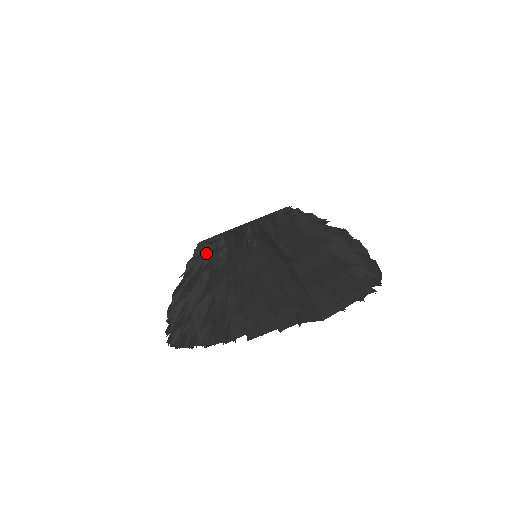
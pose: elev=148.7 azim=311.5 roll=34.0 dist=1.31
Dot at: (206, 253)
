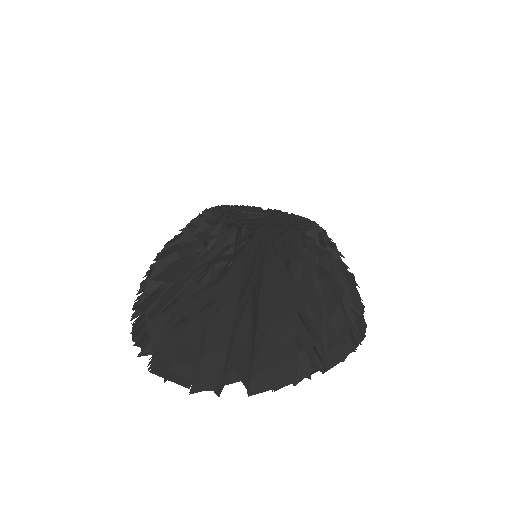
Dot at: (194, 221)
